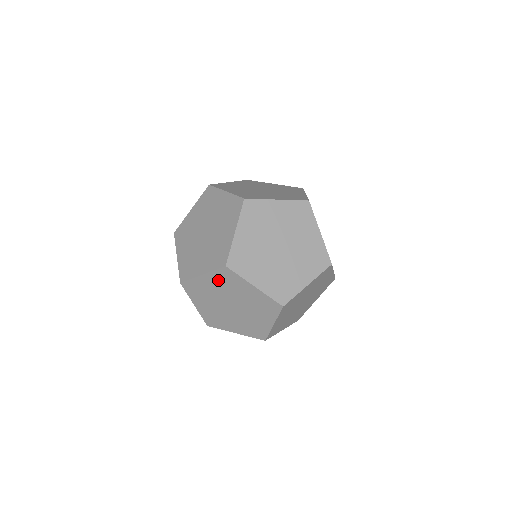
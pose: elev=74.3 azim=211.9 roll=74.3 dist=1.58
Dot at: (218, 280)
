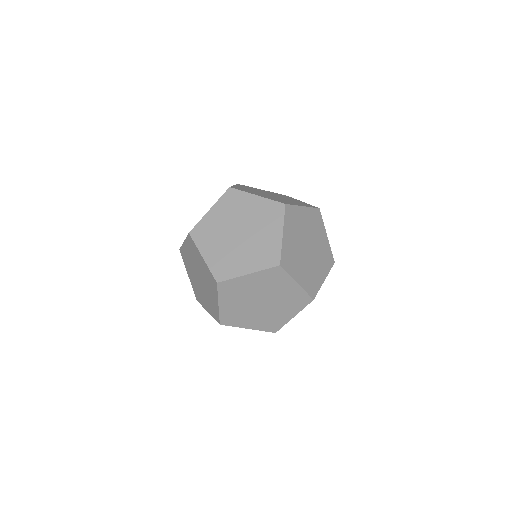
Dot at: (207, 272)
